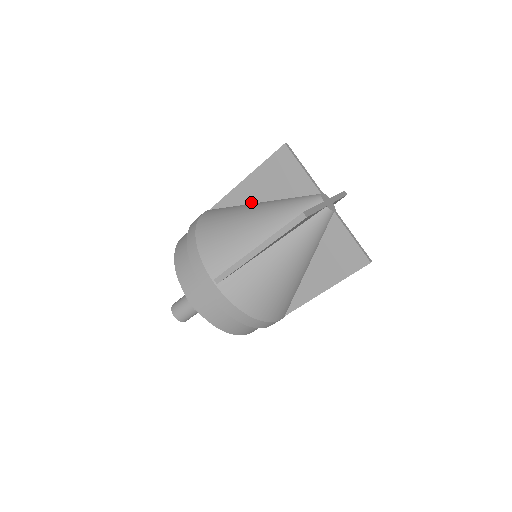
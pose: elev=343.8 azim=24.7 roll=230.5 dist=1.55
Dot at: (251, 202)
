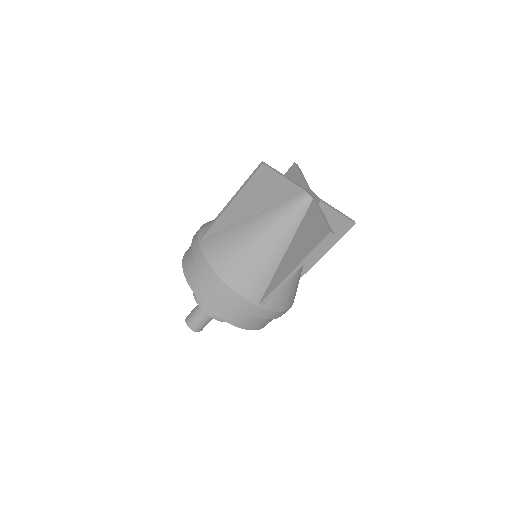
Dot at: occluded
